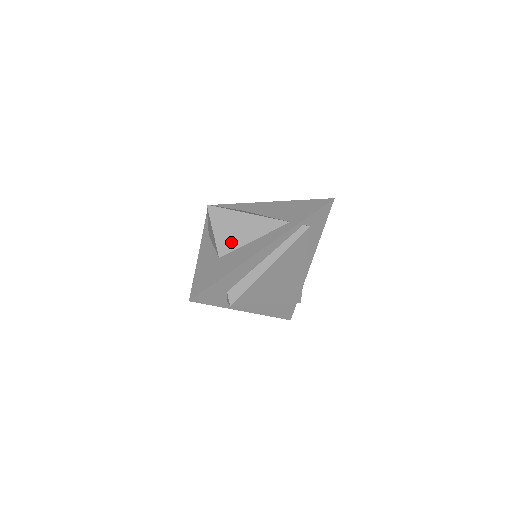
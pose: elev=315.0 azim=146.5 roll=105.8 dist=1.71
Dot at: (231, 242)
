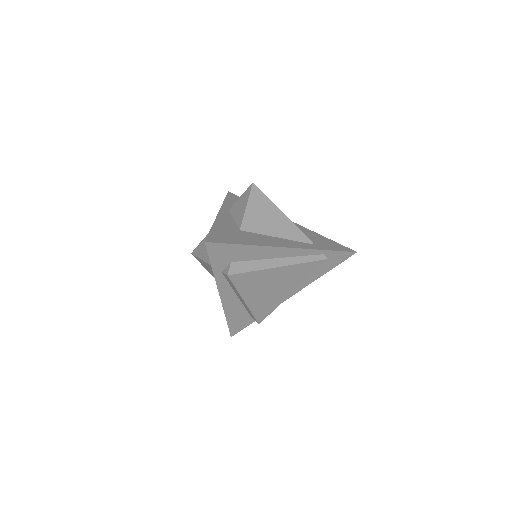
Dot at: (257, 225)
